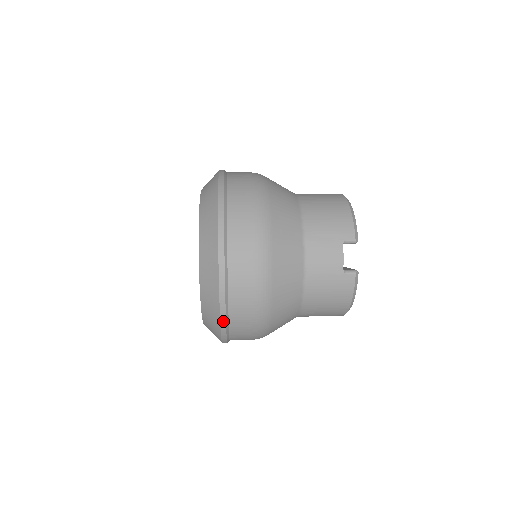
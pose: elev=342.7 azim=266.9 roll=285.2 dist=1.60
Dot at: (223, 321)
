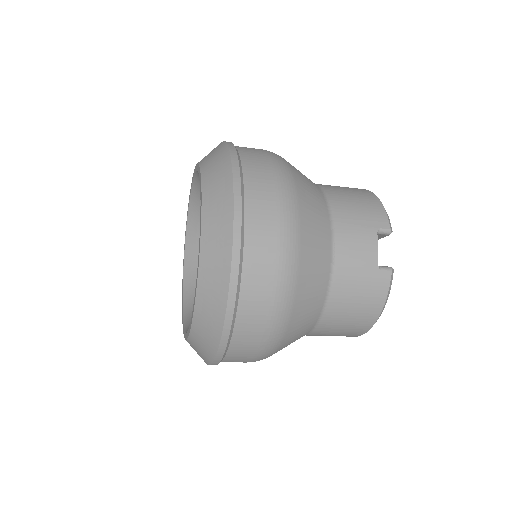
Dot at: (228, 319)
